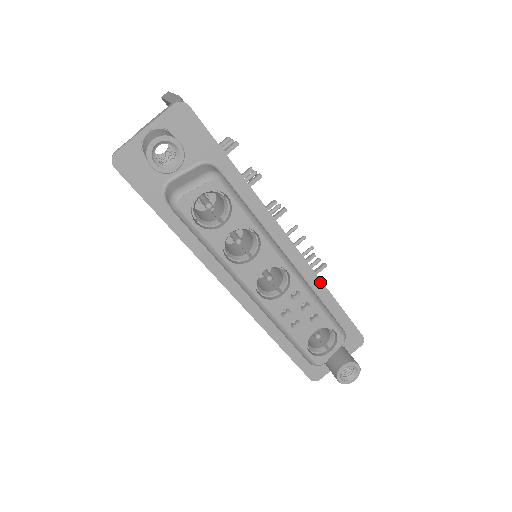
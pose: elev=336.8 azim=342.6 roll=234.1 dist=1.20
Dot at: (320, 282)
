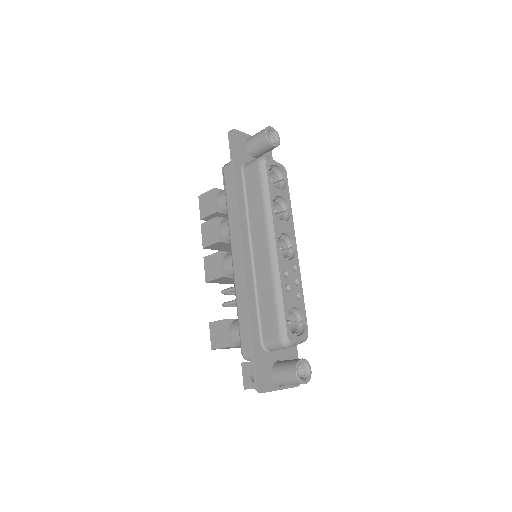
Dot at: occluded
